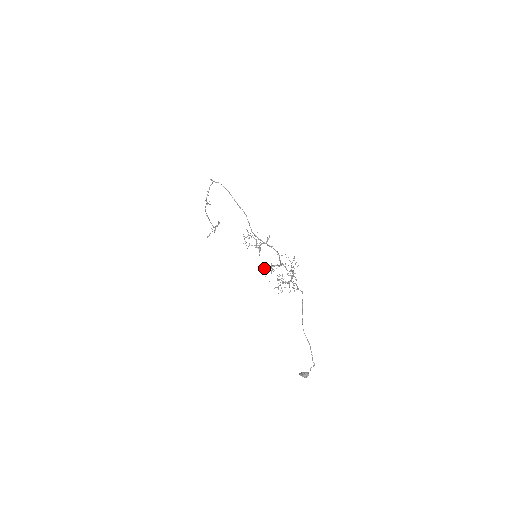
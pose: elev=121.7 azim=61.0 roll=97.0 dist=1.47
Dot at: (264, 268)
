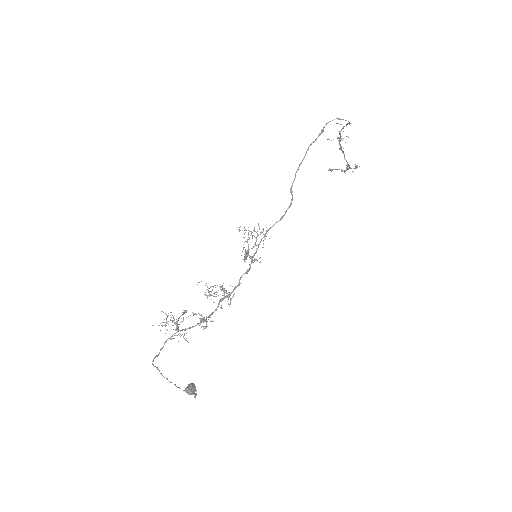
Dot at: occluded
